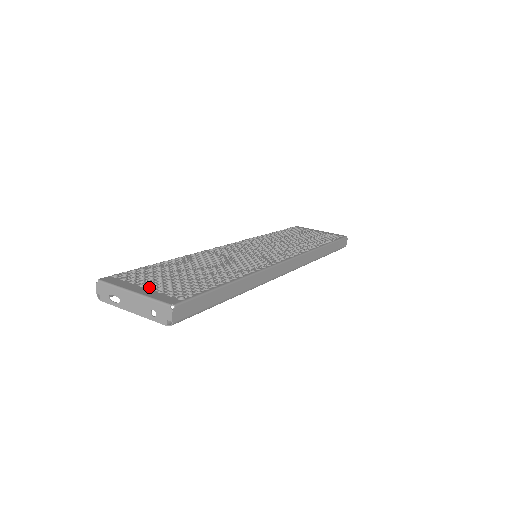
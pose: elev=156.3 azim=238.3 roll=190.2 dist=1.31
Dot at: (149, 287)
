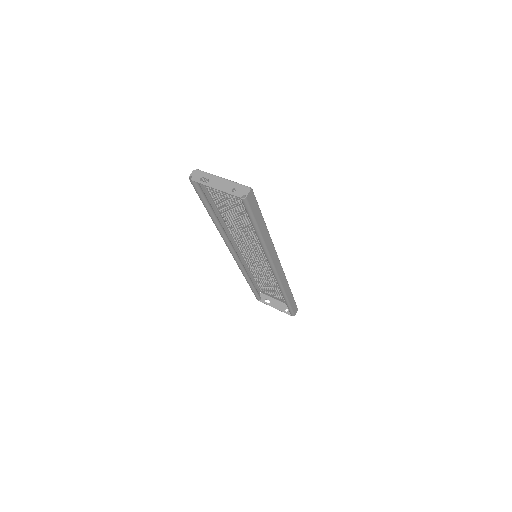
Dot at: occluded
